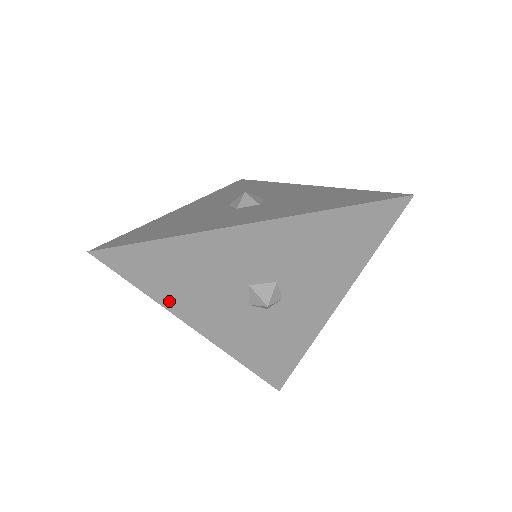
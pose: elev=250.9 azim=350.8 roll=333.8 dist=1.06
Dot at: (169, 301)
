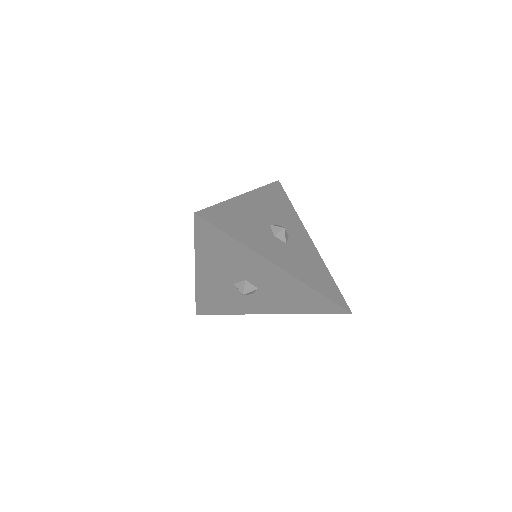
Dot at: (201, 254)
